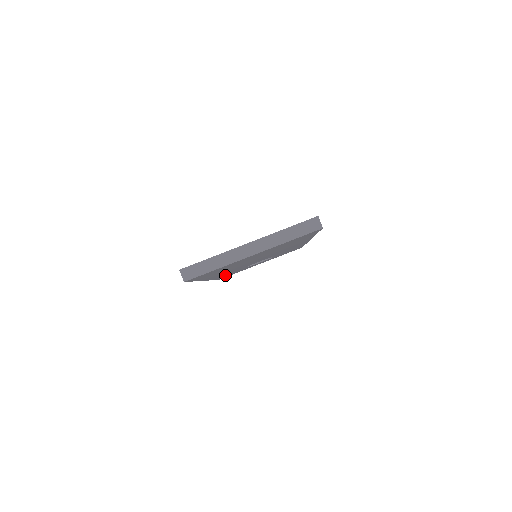
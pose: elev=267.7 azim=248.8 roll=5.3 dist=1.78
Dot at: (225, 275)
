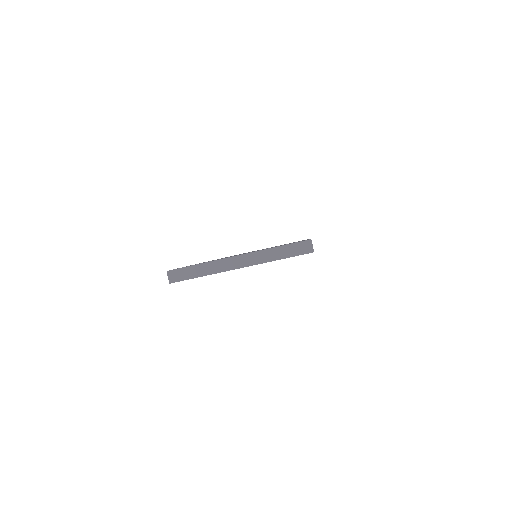
Dot at: occluded
